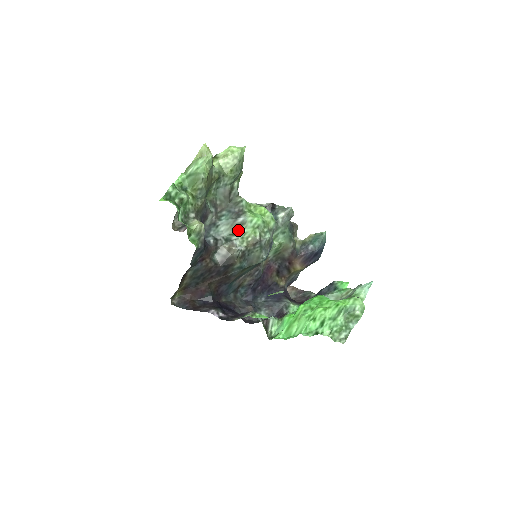
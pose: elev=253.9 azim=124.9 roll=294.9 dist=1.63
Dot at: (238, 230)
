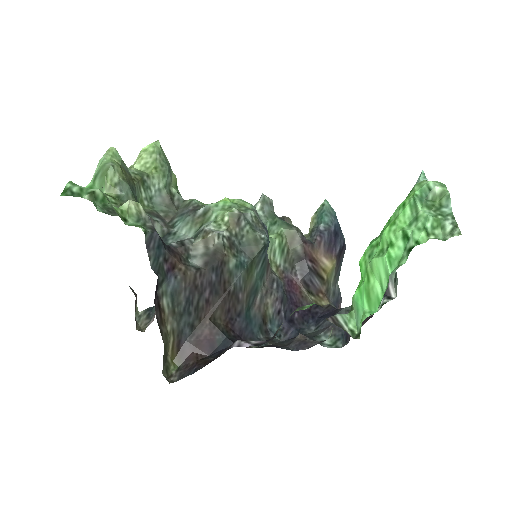
Dot at: (204, 220)
